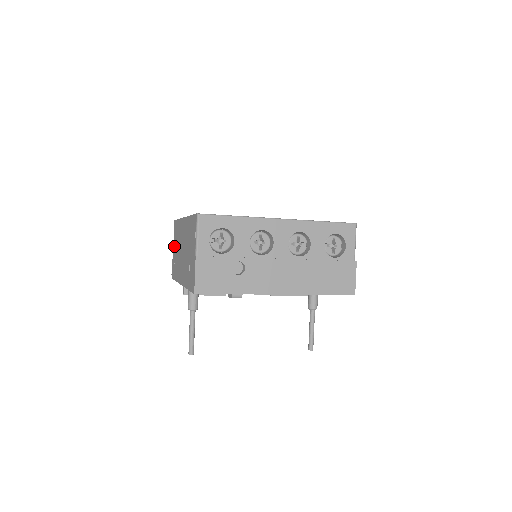
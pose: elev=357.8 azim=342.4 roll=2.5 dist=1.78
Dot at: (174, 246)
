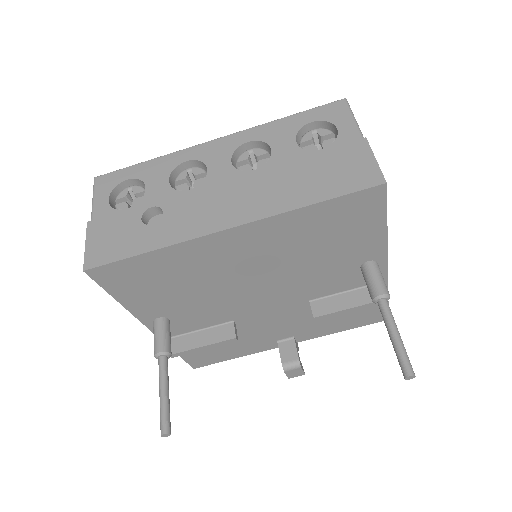
Dot at: occluded
